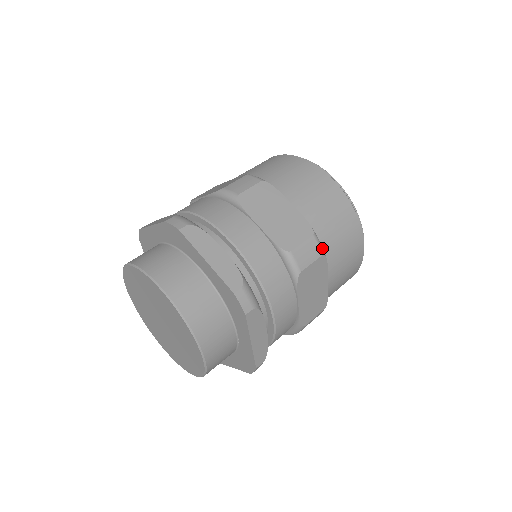
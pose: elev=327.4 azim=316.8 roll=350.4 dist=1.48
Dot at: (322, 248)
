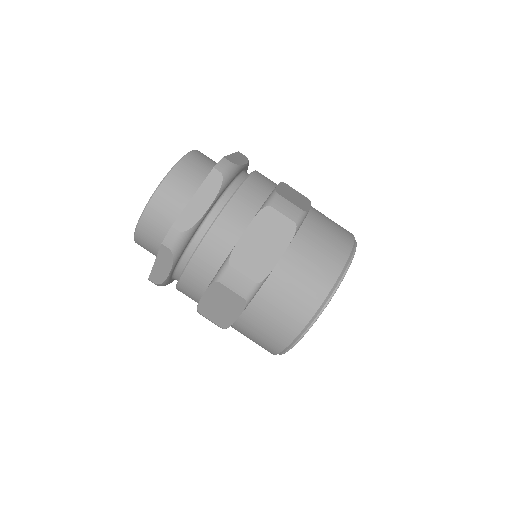
Dot at: (300, 222)
